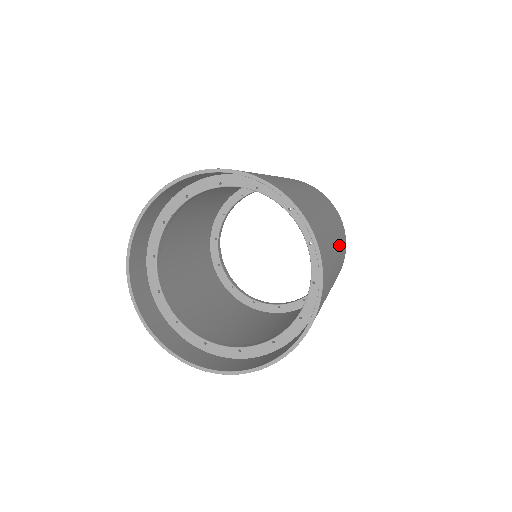
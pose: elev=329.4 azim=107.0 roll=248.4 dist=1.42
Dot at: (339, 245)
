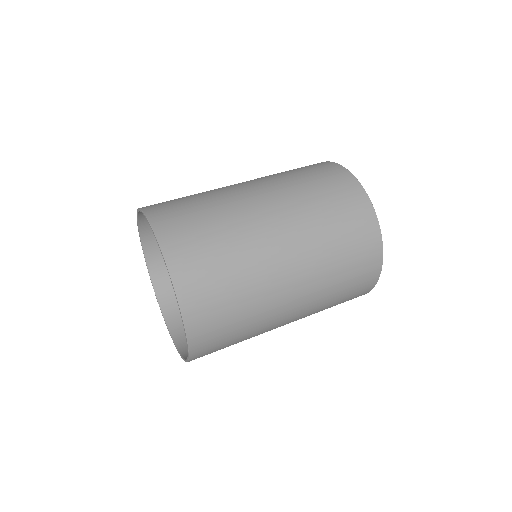
Dot at: (310, 250)
